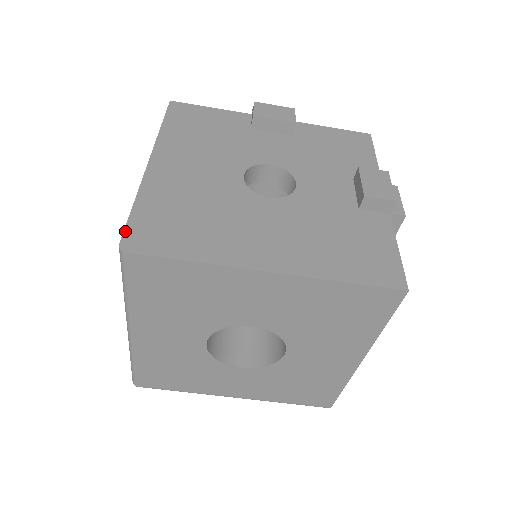
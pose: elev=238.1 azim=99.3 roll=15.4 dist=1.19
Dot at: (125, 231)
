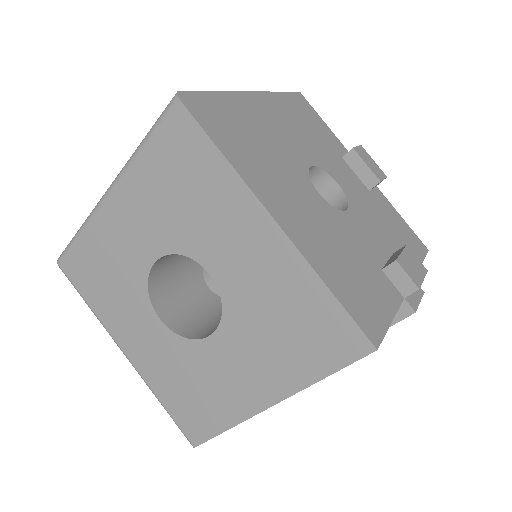
Dot at: (192, 92)
